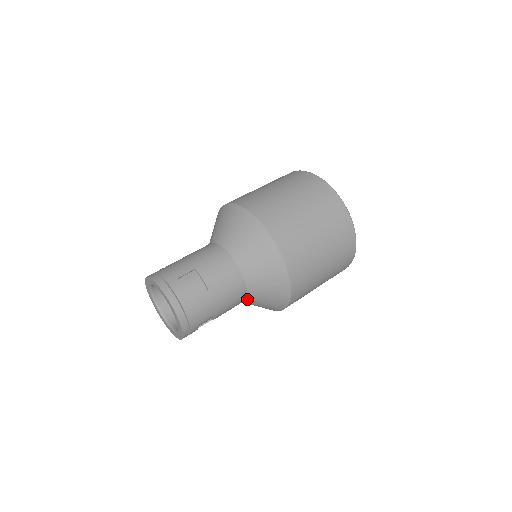
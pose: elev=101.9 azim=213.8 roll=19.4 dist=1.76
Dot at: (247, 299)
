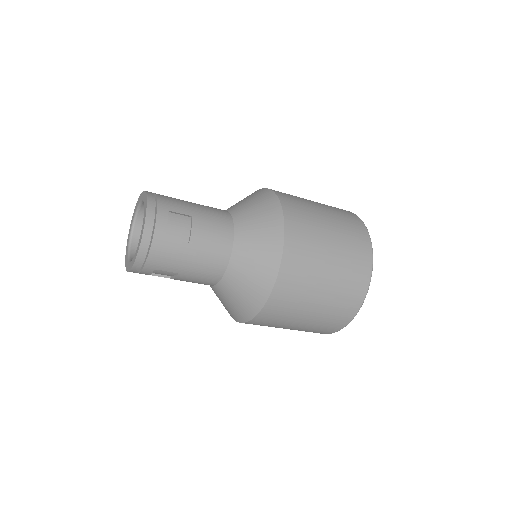
Dot at: (217, 285)
